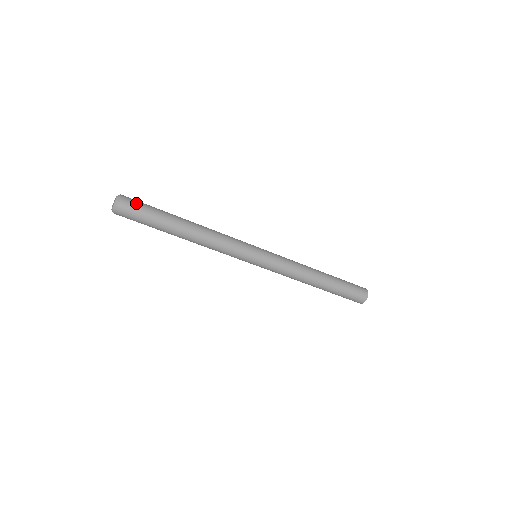
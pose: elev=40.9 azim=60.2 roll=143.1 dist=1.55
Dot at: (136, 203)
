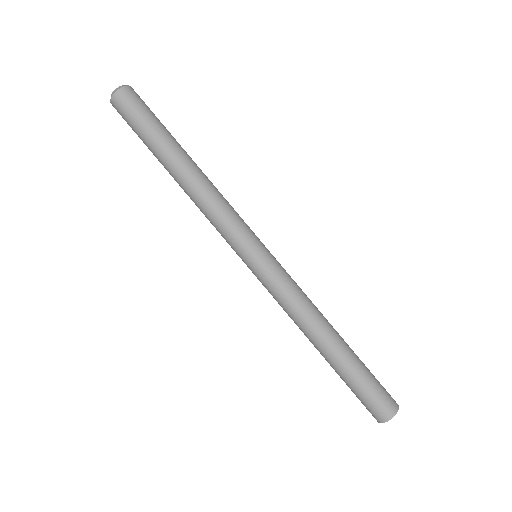
Dot at: occluded
